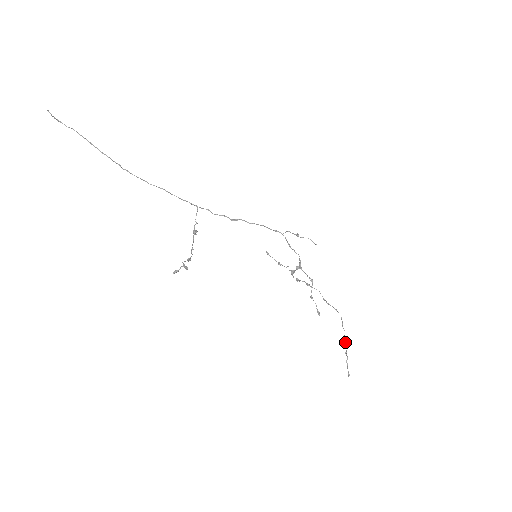
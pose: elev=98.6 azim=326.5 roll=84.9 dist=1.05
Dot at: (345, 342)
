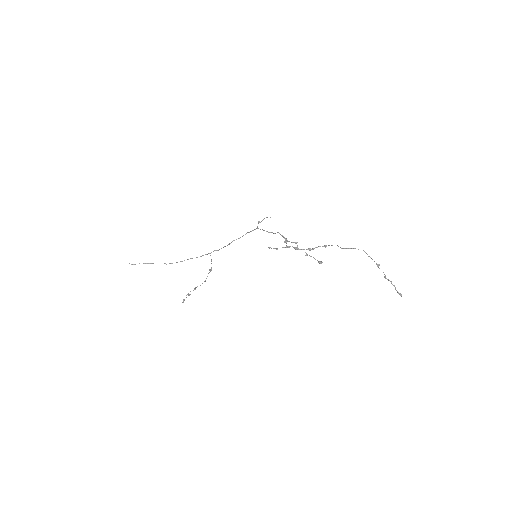
Dot at: occluded
